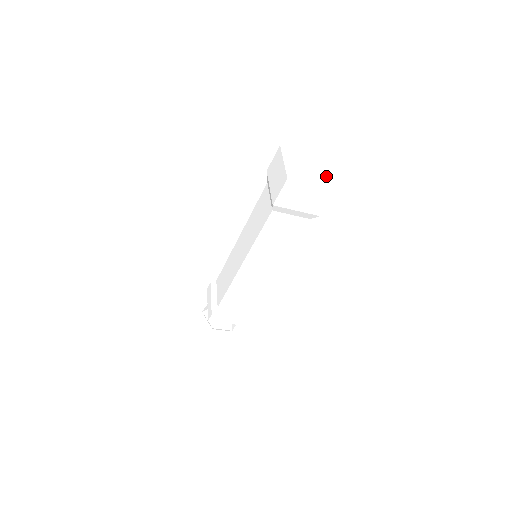
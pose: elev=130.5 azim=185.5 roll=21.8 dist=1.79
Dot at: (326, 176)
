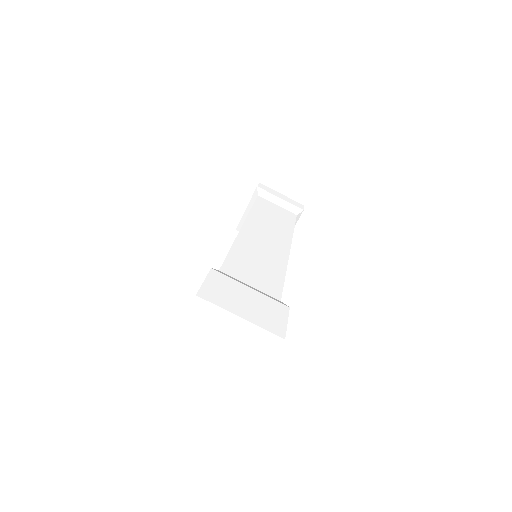
Dot at: (245, 333)
